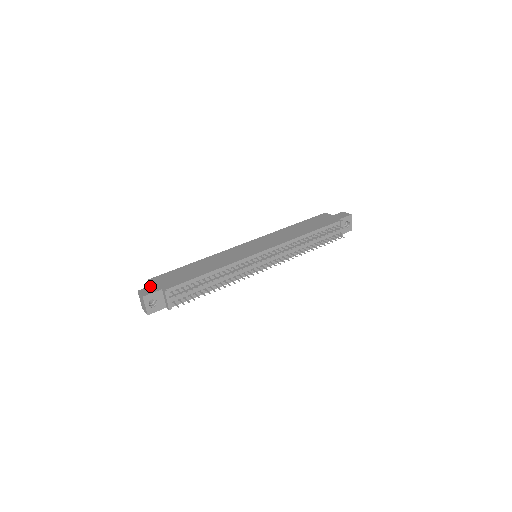
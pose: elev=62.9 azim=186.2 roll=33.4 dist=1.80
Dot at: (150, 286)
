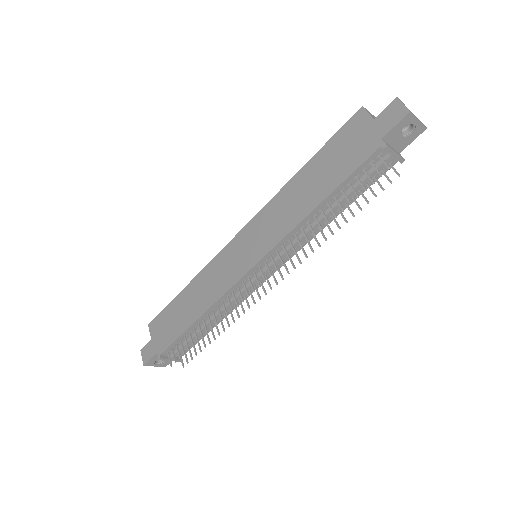
Dot at: (148, 343)
